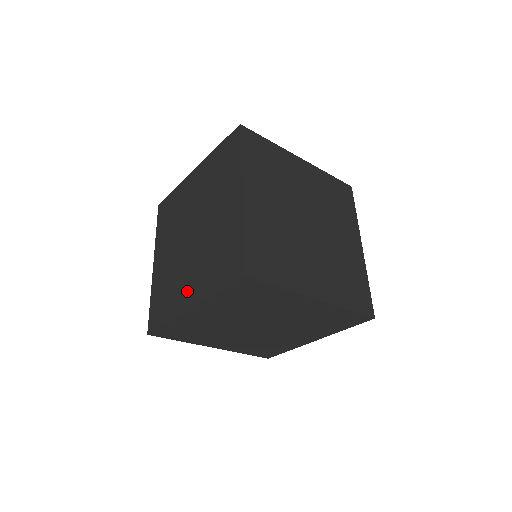
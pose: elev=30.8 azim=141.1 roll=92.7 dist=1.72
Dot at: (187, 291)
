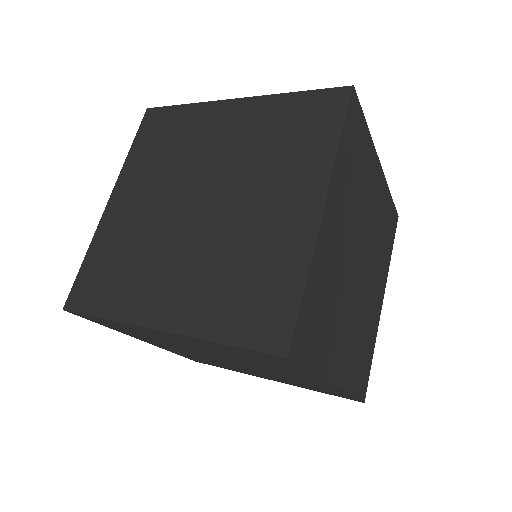
Dot at: occluded
